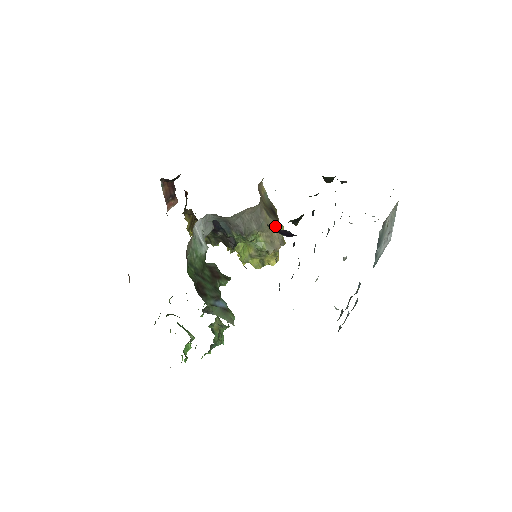
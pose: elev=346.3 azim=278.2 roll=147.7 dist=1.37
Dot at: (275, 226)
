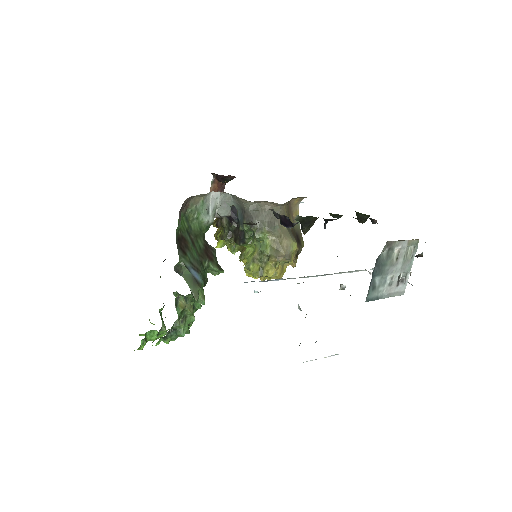
Dot at: (288, 238)
